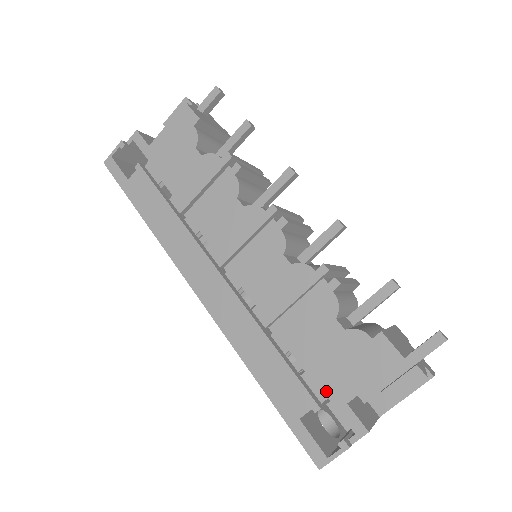
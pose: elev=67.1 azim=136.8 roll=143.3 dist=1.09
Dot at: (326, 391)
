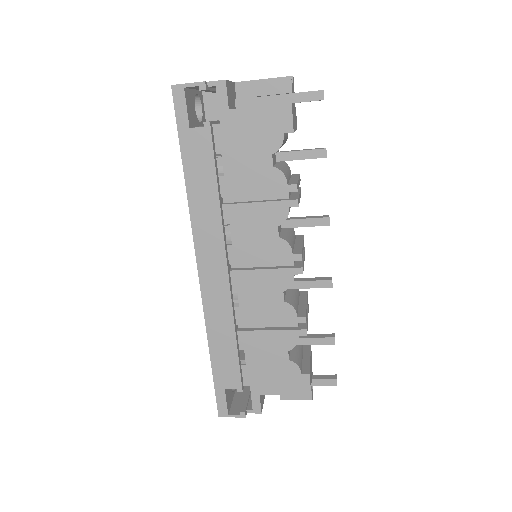
Dot at: (252, 382)
